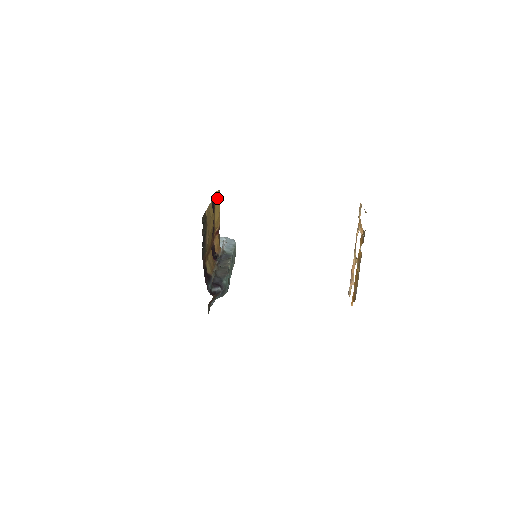
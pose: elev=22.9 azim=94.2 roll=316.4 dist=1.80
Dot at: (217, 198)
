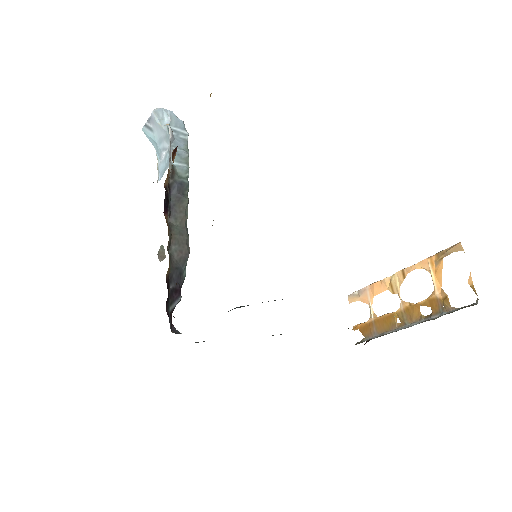
Dot at: occluded
